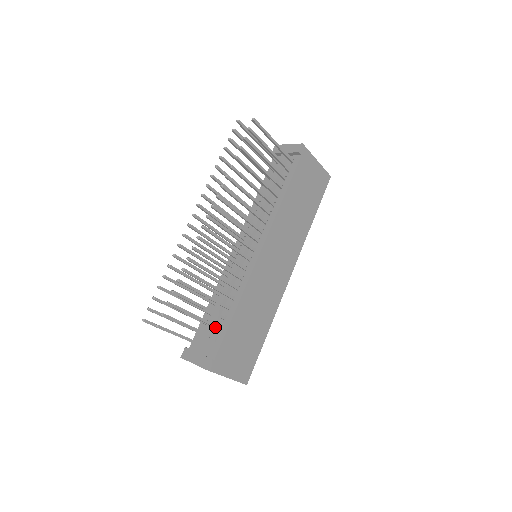
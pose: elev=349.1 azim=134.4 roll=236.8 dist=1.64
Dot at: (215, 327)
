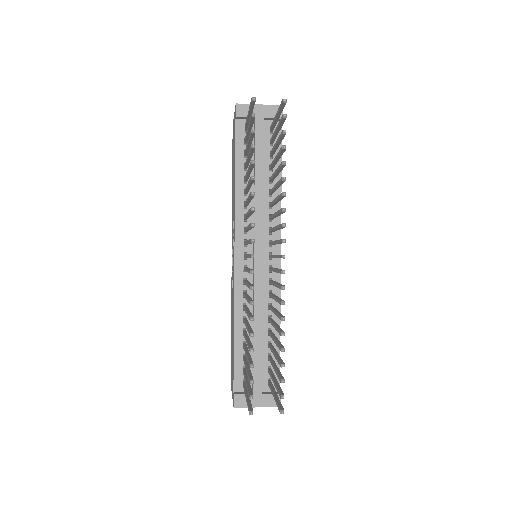
Dot at: occluded
